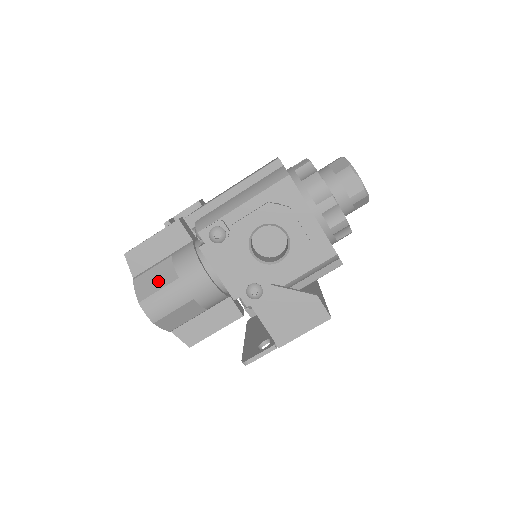
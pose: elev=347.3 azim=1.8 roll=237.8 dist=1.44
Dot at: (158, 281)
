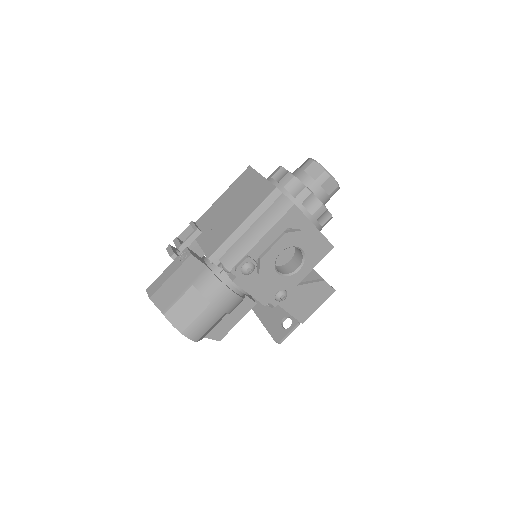
Dot at: (191, 310)
